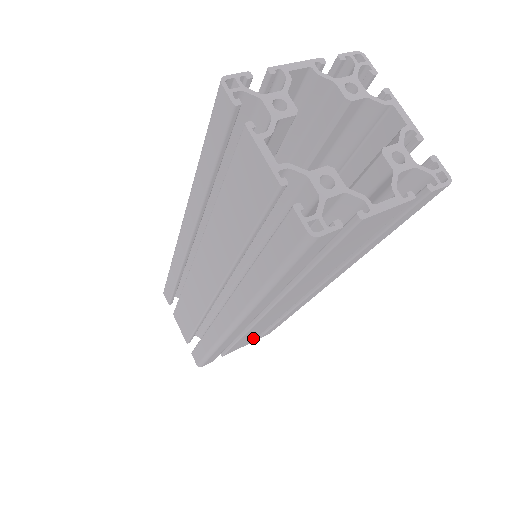
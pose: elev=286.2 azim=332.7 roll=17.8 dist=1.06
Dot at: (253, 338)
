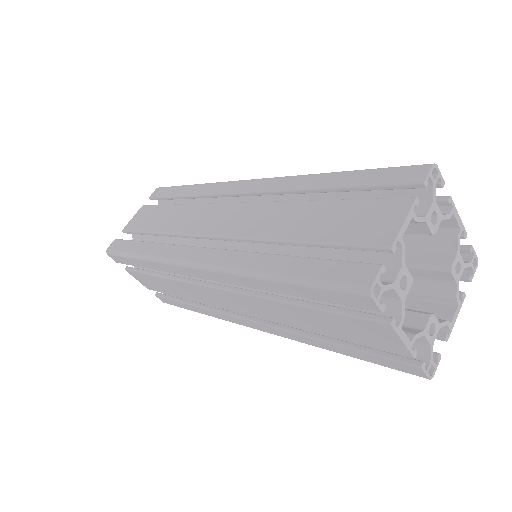
Dot at: occluded
